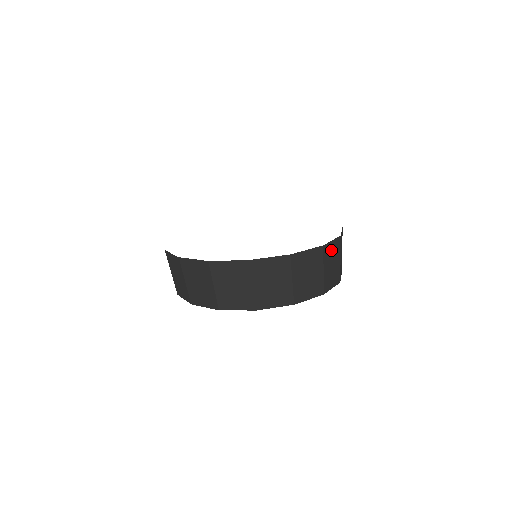
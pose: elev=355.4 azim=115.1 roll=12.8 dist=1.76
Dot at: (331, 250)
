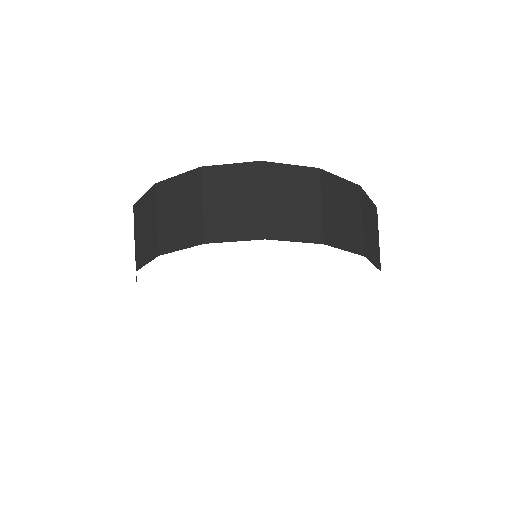
Dot at: occluded
